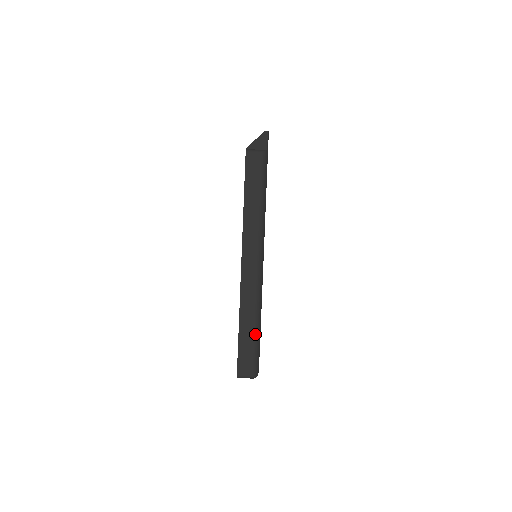
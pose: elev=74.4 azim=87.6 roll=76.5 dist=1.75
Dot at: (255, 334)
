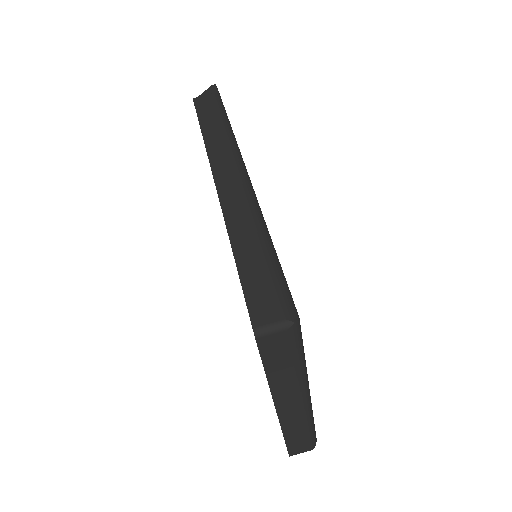
Dot at: (266, 253)
